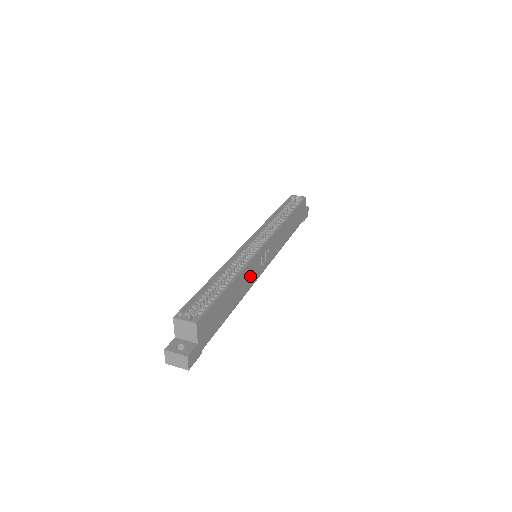
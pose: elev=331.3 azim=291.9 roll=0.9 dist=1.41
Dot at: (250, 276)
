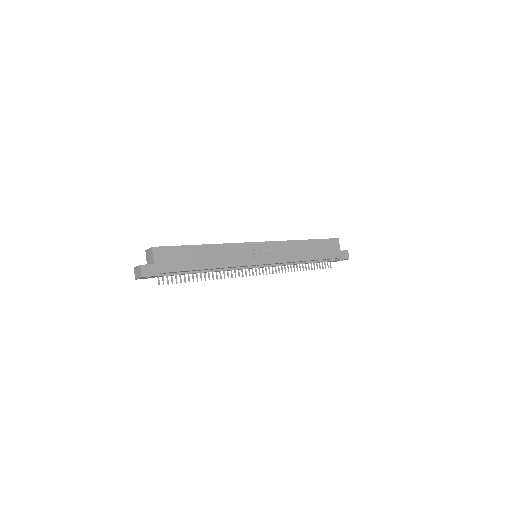
Dot at: (234, 256)
